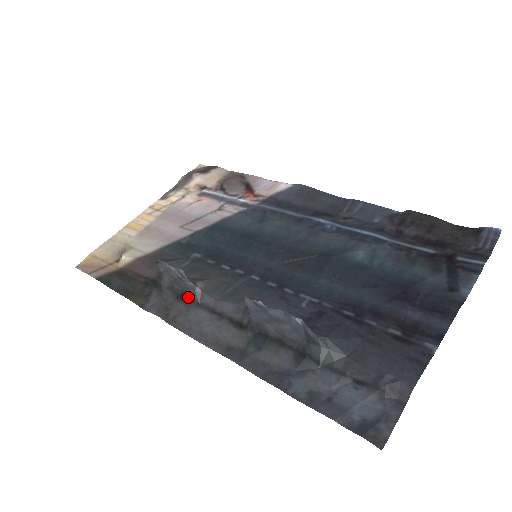
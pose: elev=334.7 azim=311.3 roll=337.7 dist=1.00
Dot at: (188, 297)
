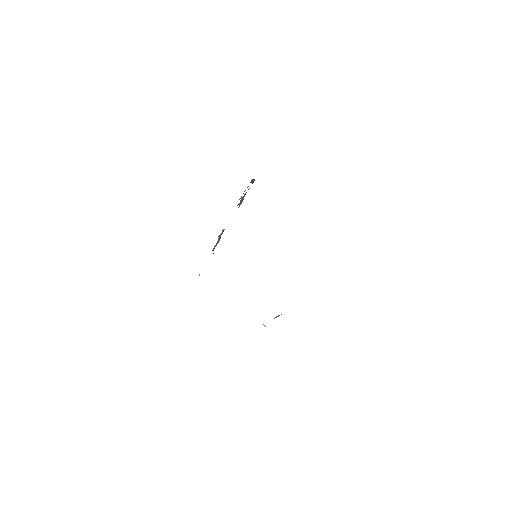
Dot at: occluded
